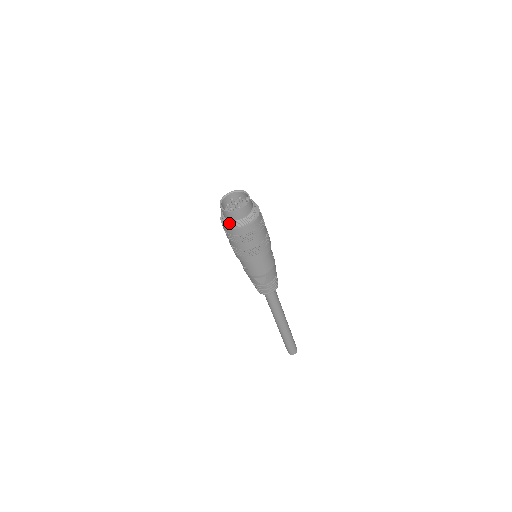
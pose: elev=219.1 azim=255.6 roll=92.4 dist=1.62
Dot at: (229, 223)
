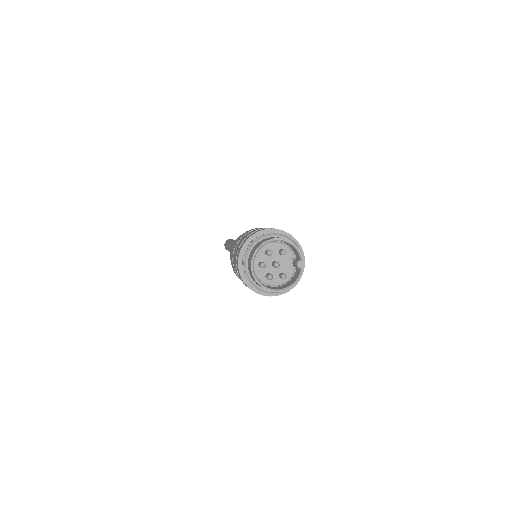
Dot at: (259, 290)
